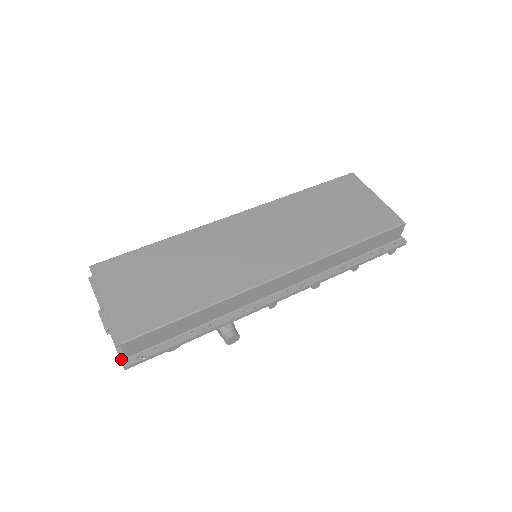
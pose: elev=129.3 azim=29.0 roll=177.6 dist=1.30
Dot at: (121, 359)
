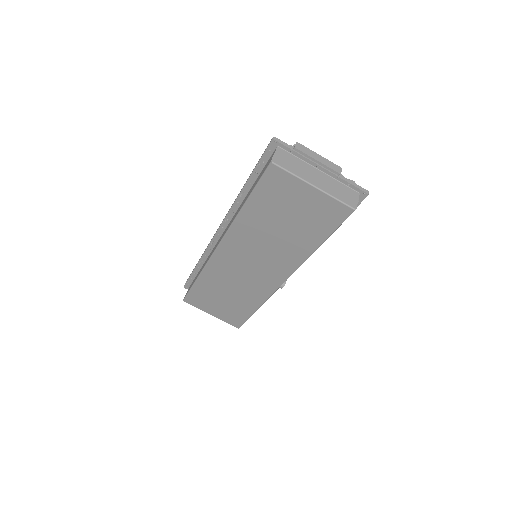
Dot at: occluded
